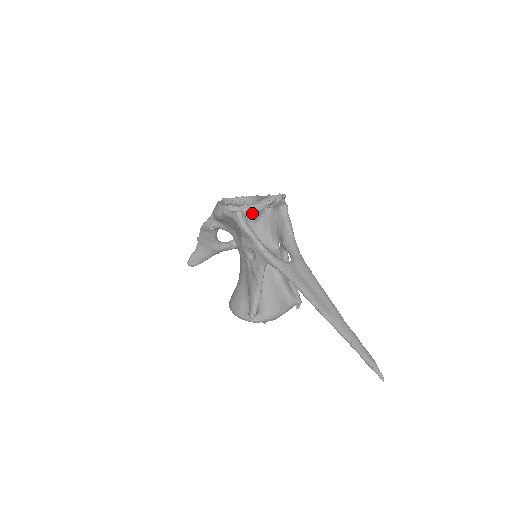
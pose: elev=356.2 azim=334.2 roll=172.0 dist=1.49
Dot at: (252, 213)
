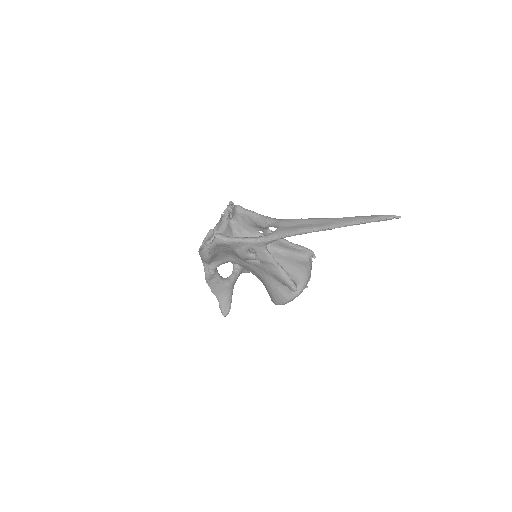
Dot at: (225, 232)
